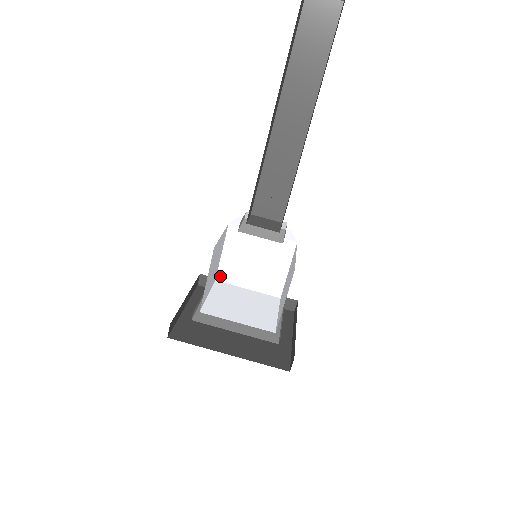
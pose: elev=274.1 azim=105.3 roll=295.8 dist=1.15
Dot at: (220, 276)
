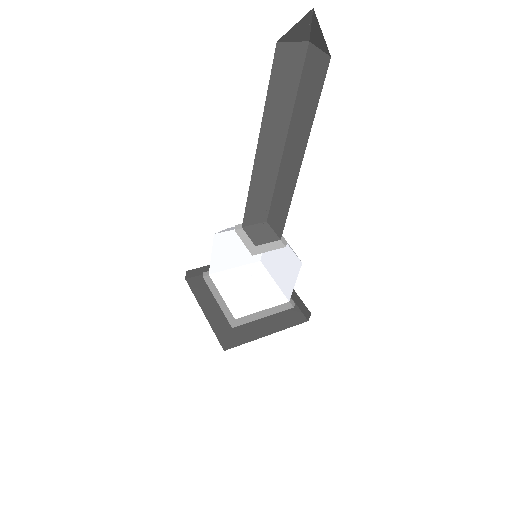
Dot at: (263, 259)
